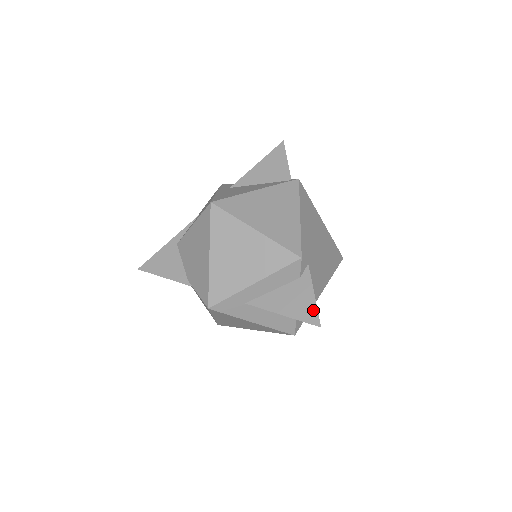
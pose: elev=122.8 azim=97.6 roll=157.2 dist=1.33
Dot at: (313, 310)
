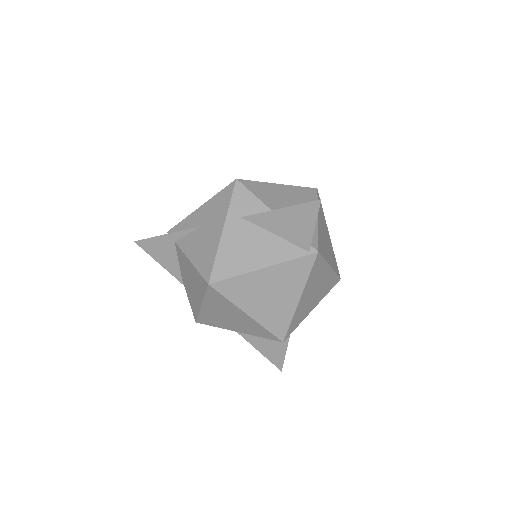
Dot at: (281, 360)
